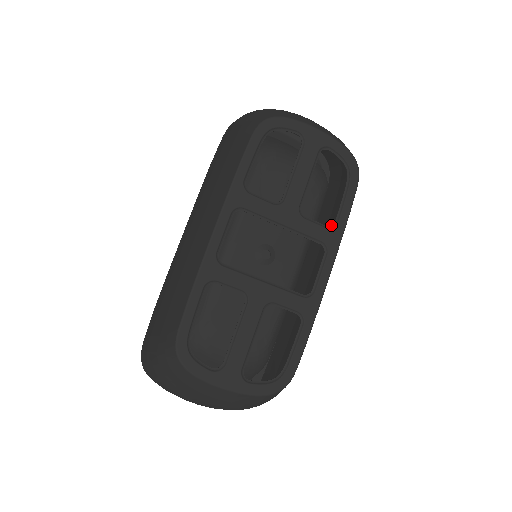
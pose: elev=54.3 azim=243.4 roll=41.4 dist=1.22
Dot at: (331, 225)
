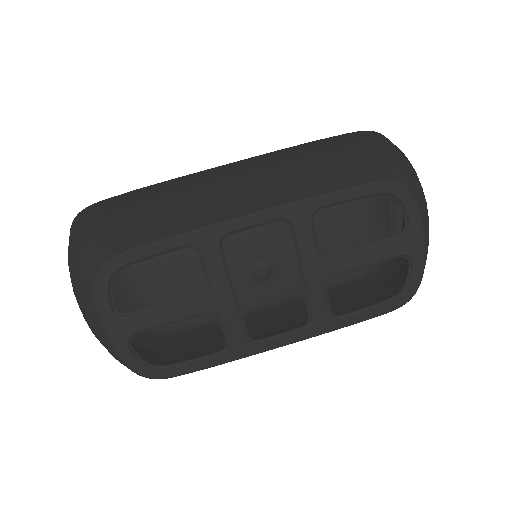
Dot at: occluded
